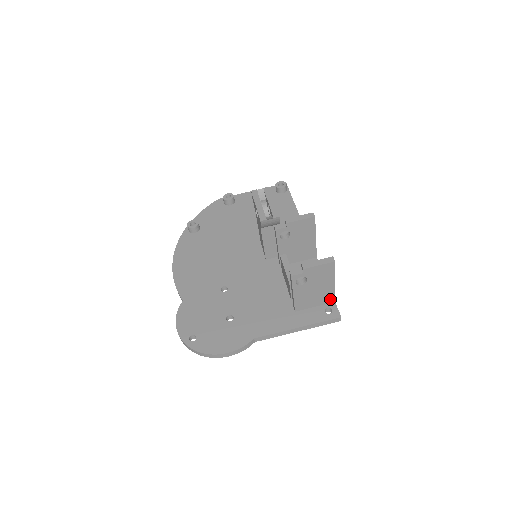
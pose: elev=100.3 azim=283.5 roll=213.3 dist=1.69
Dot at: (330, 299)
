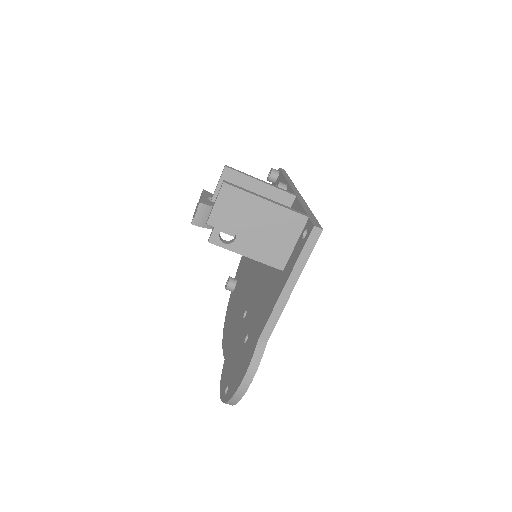
Dot at: (297, 221)
